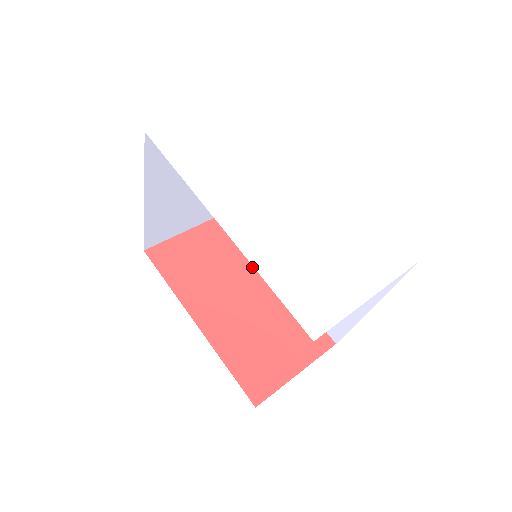
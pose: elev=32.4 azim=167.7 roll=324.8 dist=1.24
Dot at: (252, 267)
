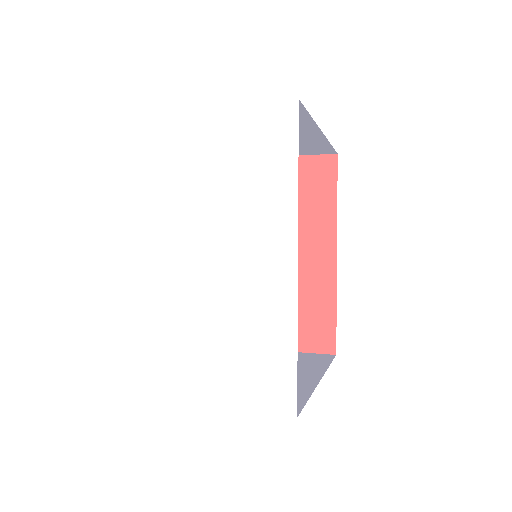
Dot at: (317, 232)
